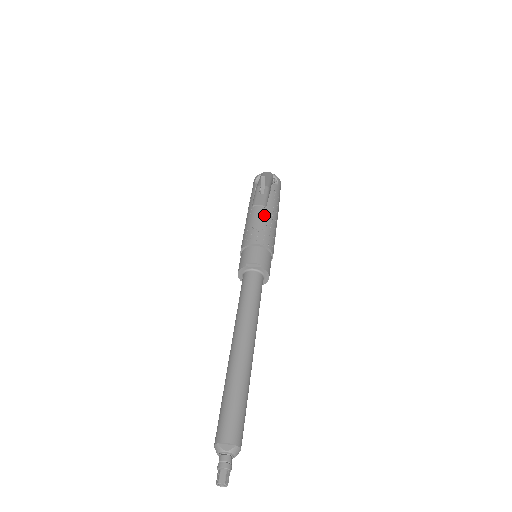
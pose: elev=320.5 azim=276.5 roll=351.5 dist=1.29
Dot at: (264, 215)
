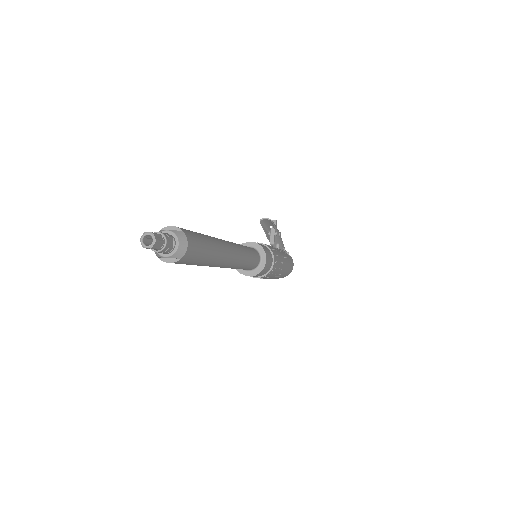
Dot at: occluded
